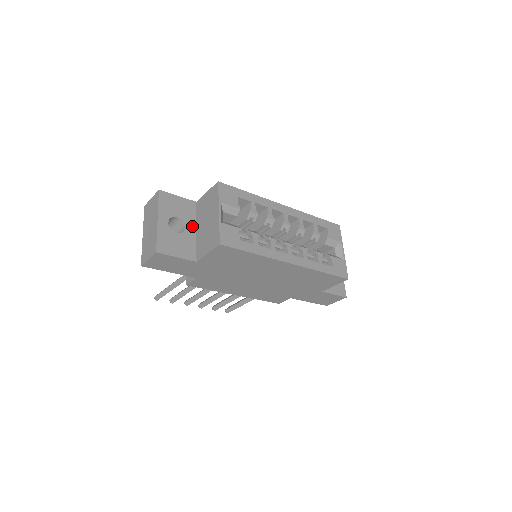
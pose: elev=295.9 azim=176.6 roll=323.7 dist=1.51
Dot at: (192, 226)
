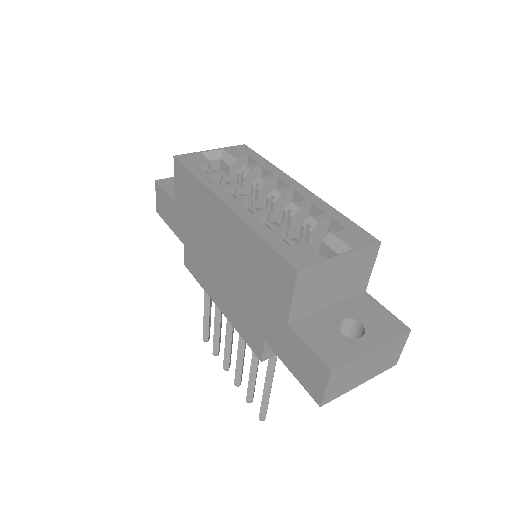
Dot at: occluded
